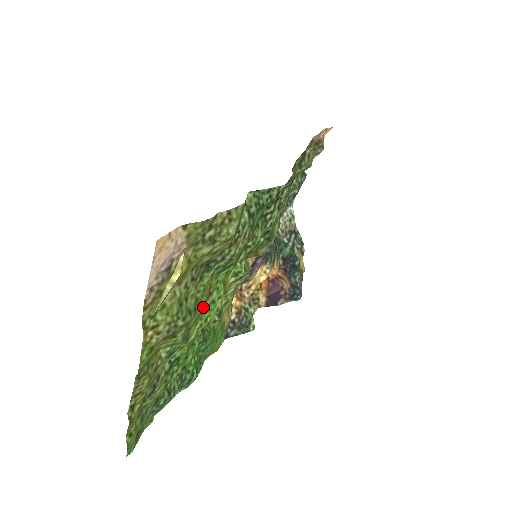
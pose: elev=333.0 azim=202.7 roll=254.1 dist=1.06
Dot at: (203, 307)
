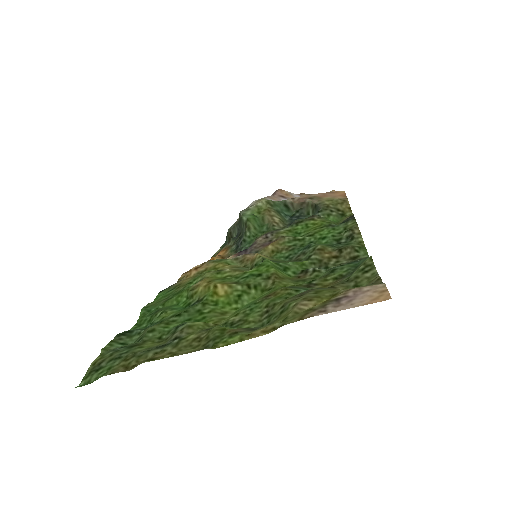
Dot at: (257, 305)
